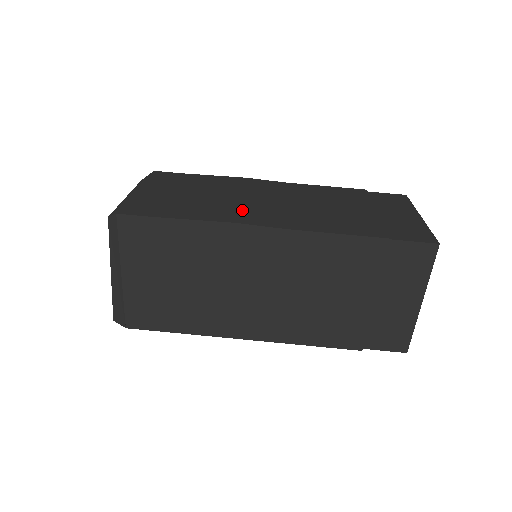
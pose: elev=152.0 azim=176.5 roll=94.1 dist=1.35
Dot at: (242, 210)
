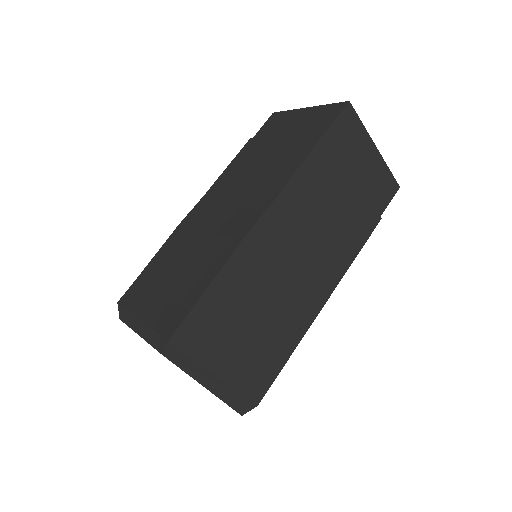
Dot at: (226, 233)
